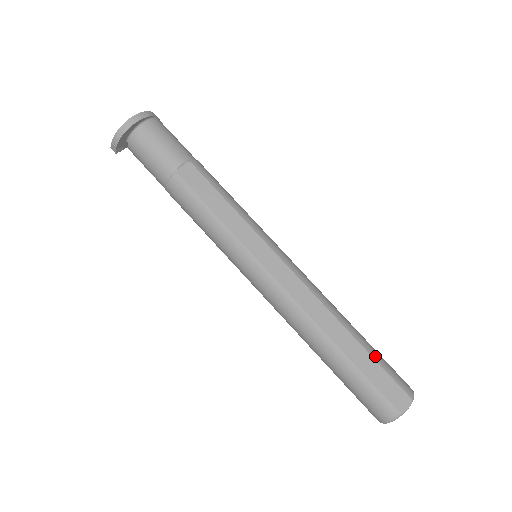
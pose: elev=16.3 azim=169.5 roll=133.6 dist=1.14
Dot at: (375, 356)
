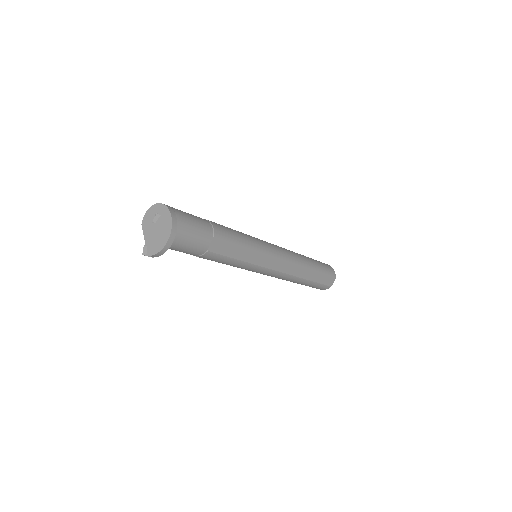
Dot at: (321, 270)
